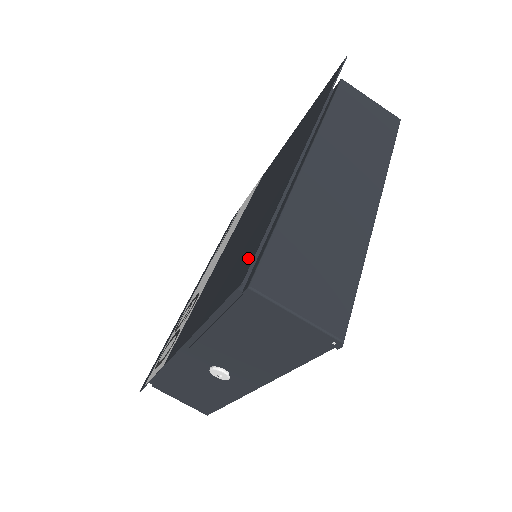
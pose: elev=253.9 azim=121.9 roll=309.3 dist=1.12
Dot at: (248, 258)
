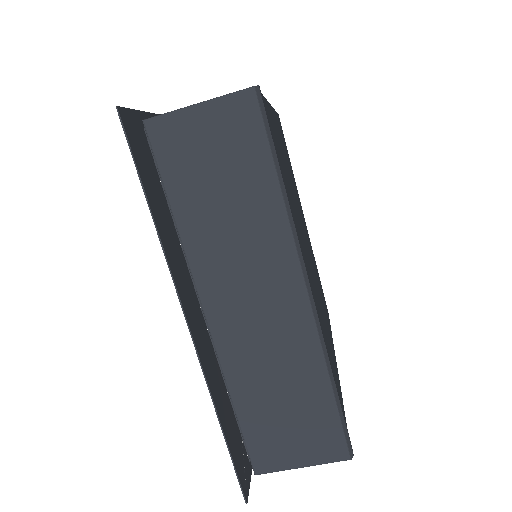
Dot at: (238, 455)
